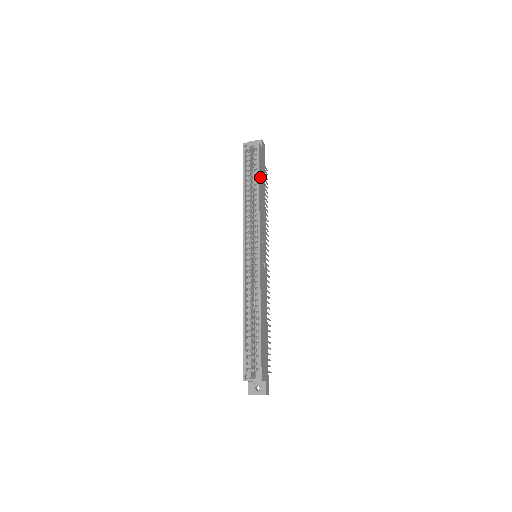
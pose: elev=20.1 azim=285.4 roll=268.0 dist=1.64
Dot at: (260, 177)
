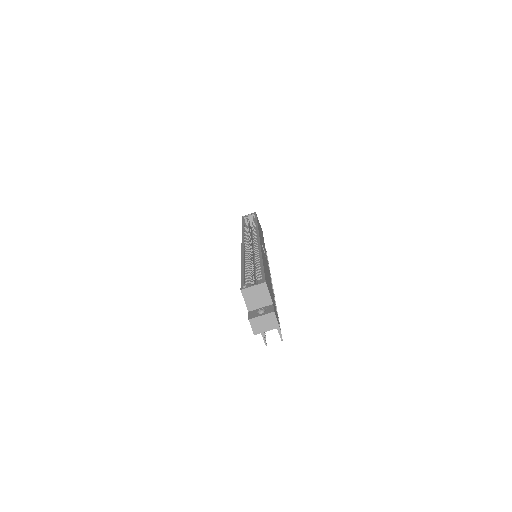
Dot at: (258, 223)
